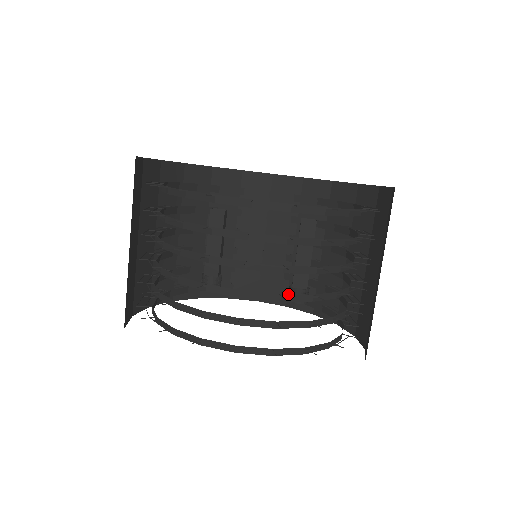
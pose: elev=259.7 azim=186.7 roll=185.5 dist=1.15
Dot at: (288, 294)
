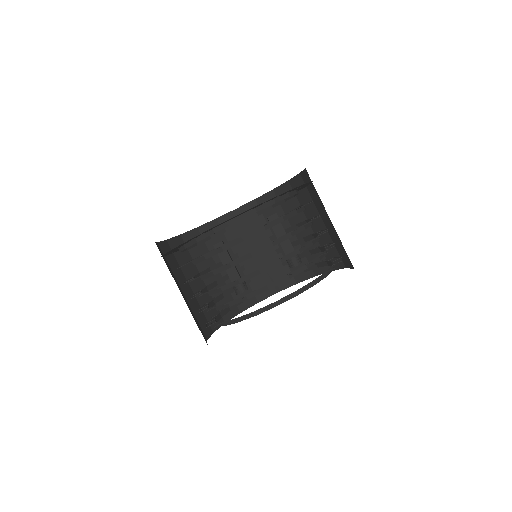
Dot at: occluded
